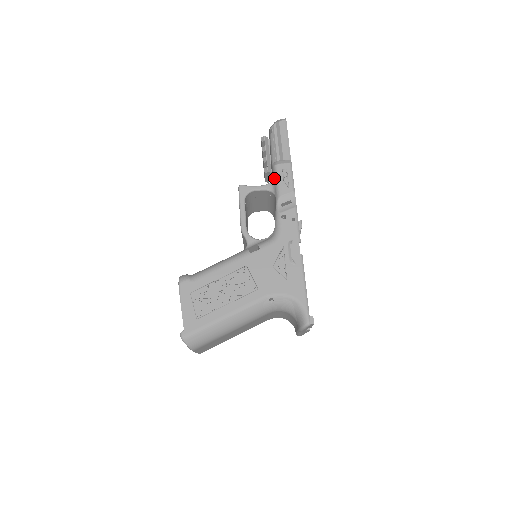
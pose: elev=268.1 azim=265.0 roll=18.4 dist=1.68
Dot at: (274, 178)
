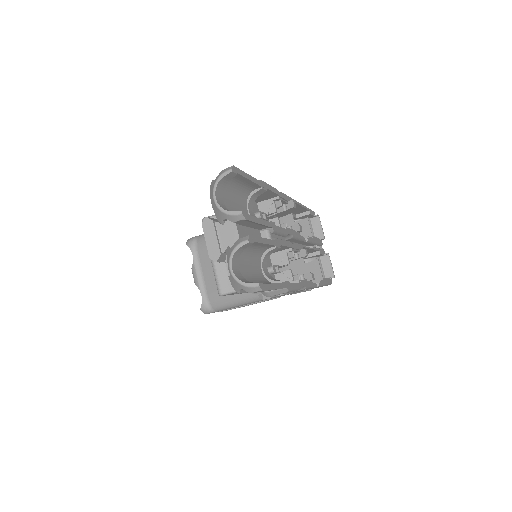
Dot at: occluded
